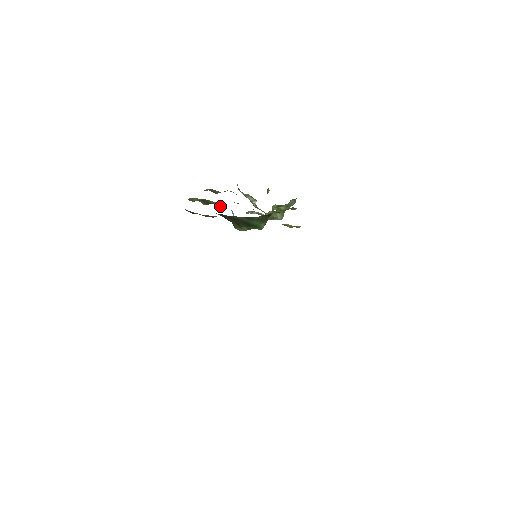
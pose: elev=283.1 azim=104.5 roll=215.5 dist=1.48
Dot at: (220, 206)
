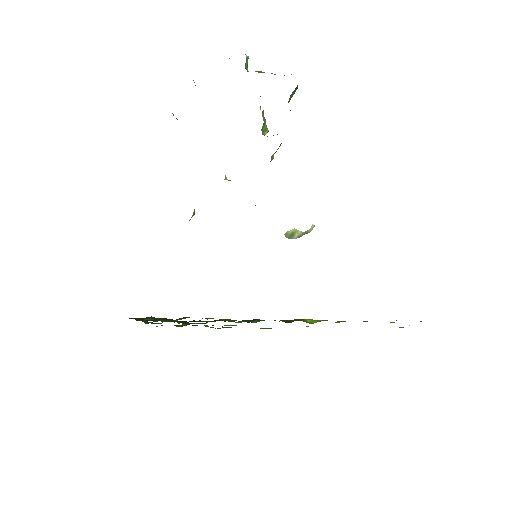
Dot at: occluded
